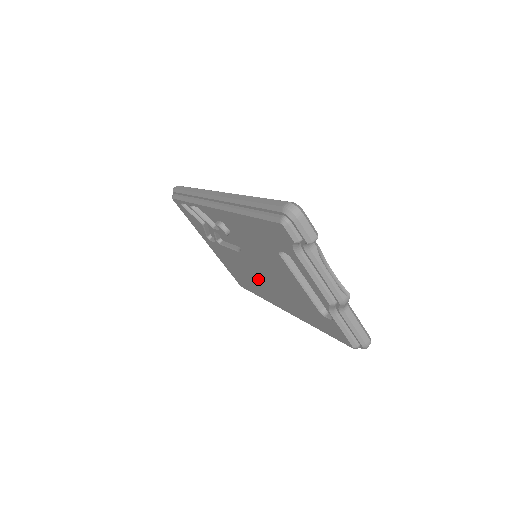
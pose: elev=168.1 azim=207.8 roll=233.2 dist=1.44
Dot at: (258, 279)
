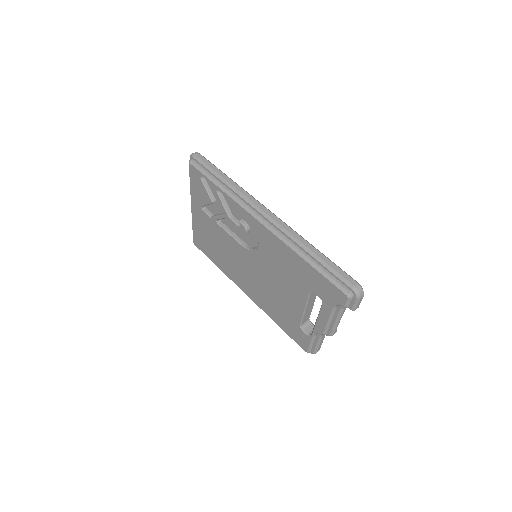
Dot at: (240, 266)
